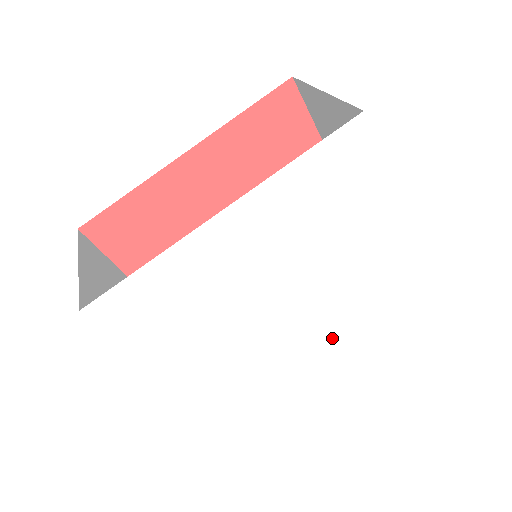
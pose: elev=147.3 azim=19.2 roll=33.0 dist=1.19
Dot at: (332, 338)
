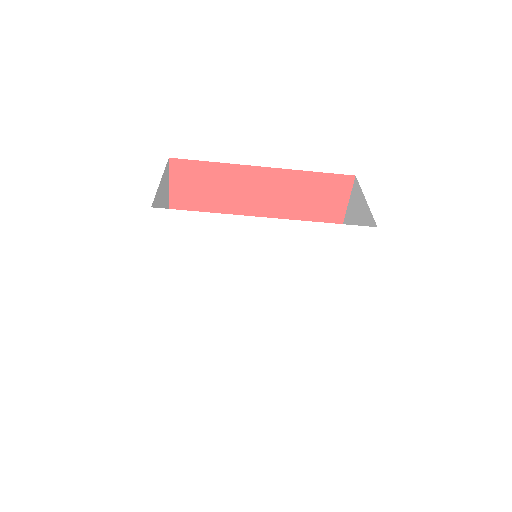
Dot at: (261, 337)
